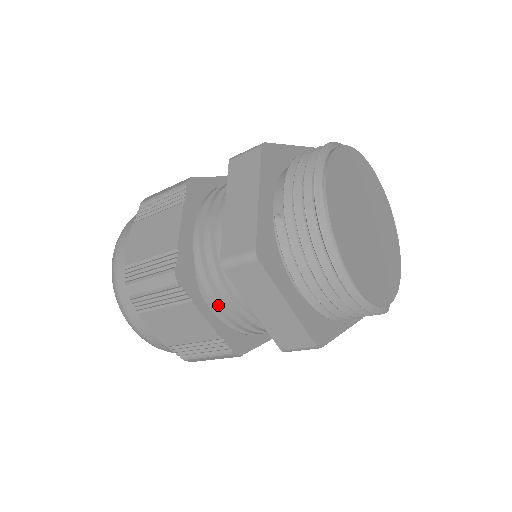
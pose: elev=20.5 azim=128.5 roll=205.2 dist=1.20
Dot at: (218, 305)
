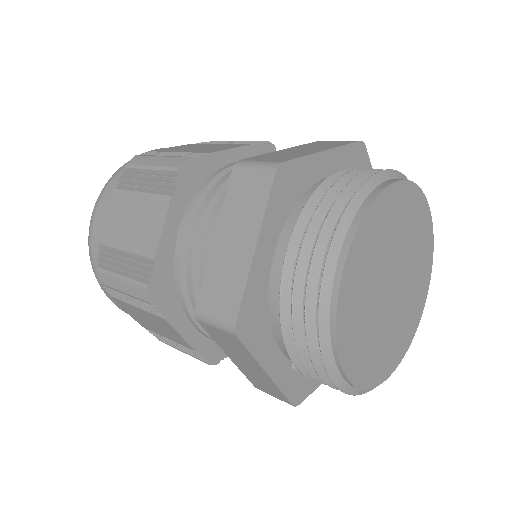
Dot at: occluded
